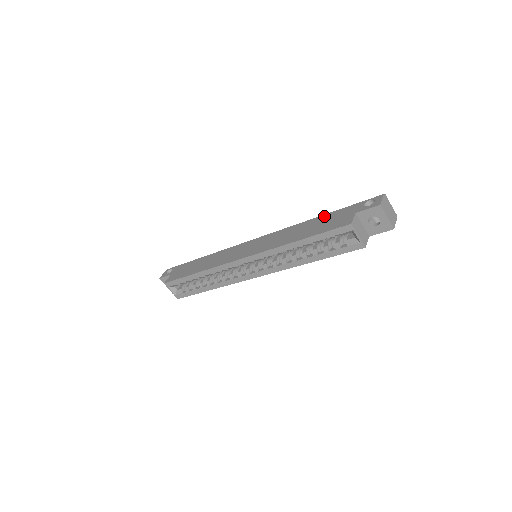
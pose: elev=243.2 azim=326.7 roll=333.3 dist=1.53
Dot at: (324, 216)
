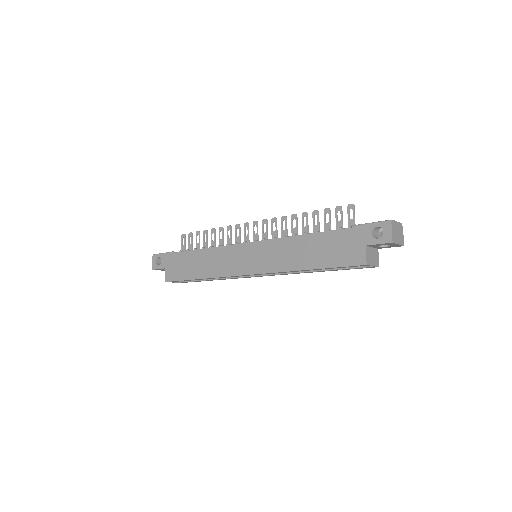
Dot at: (327, 235)
